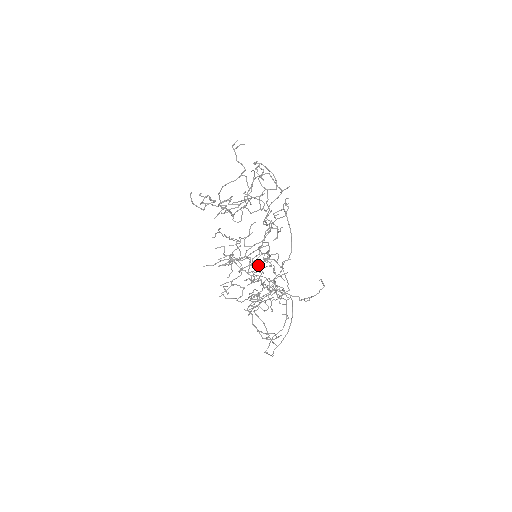
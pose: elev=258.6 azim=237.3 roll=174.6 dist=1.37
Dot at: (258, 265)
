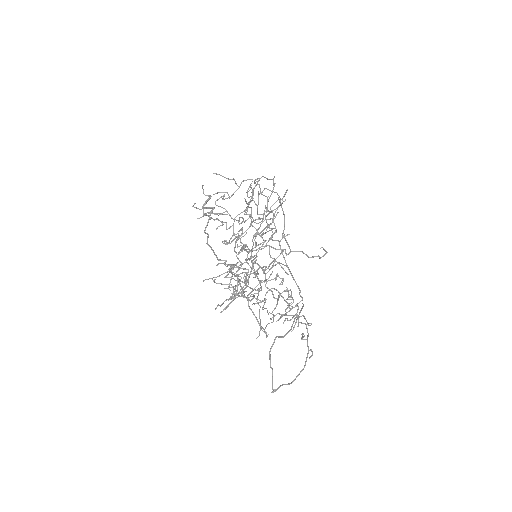
Dot at: (240, 230)
